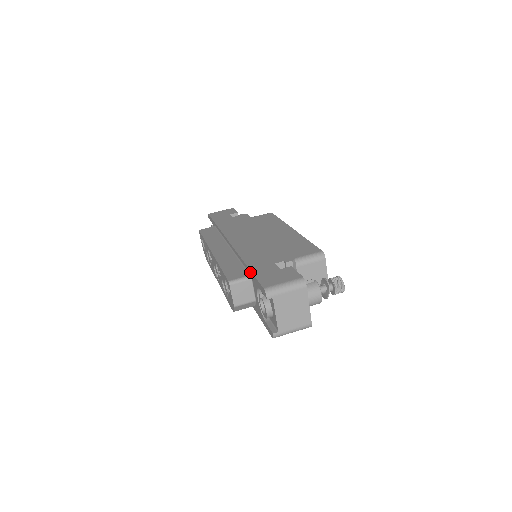
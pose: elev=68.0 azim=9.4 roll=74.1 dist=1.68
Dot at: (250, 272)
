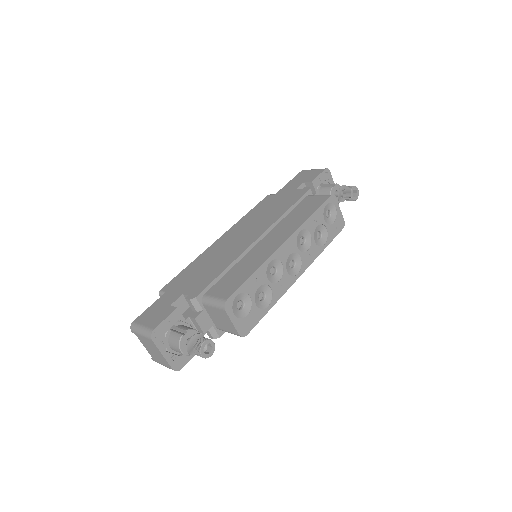
Dot at: (168, 292)
